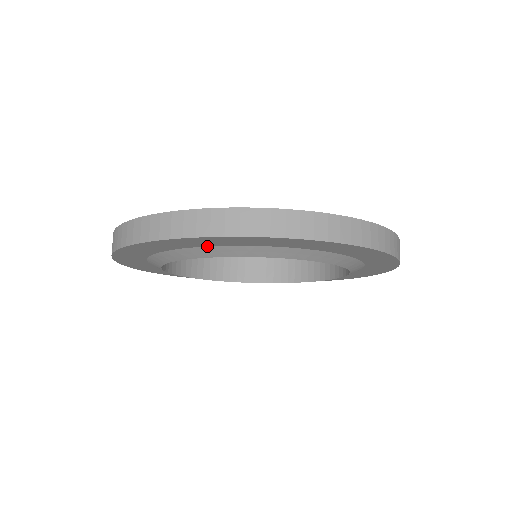
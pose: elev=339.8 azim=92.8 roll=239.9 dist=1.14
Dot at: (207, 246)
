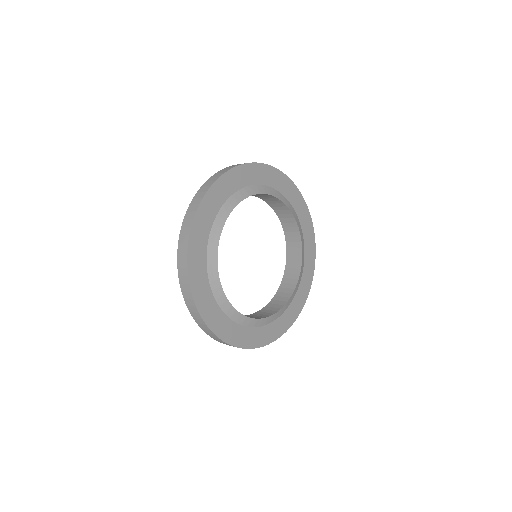
Dot at: (246, 186)
